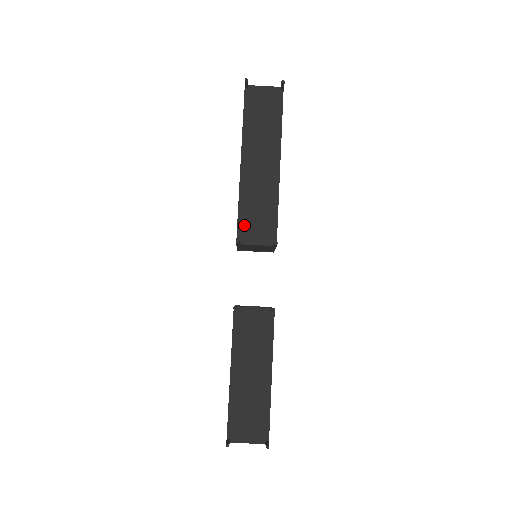
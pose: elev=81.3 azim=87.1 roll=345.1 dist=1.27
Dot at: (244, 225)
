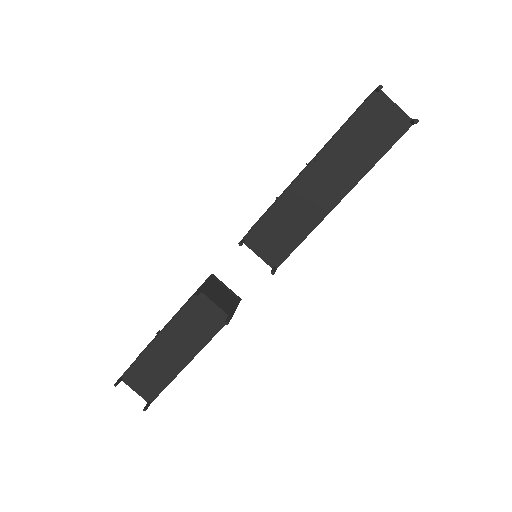
Dot at: (261, 230)
